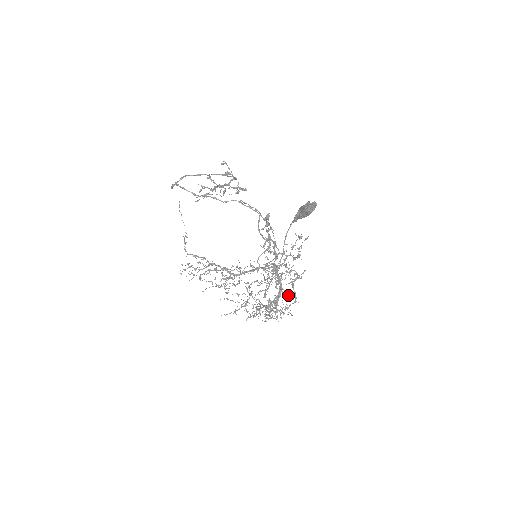
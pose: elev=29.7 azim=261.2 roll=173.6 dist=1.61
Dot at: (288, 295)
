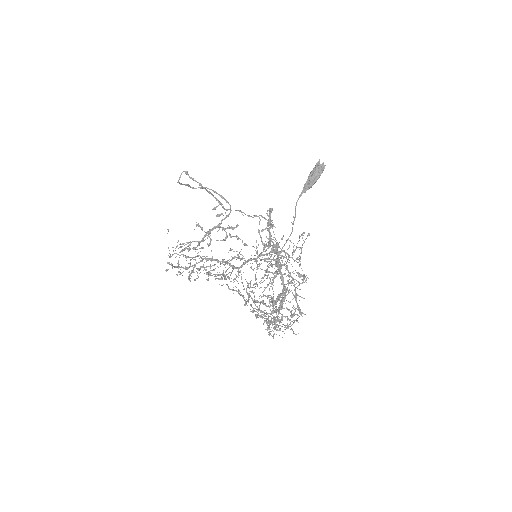
Dot at: (294, 295)
